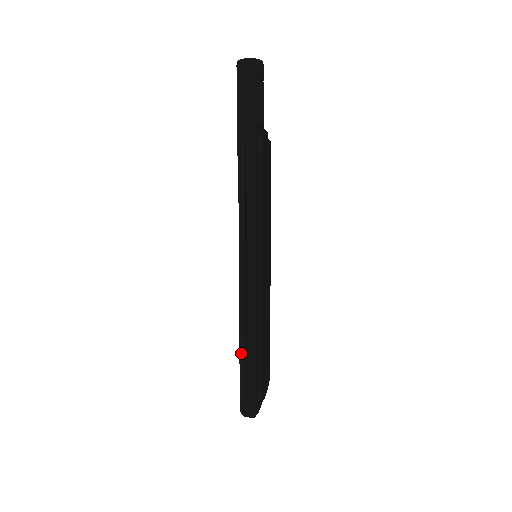
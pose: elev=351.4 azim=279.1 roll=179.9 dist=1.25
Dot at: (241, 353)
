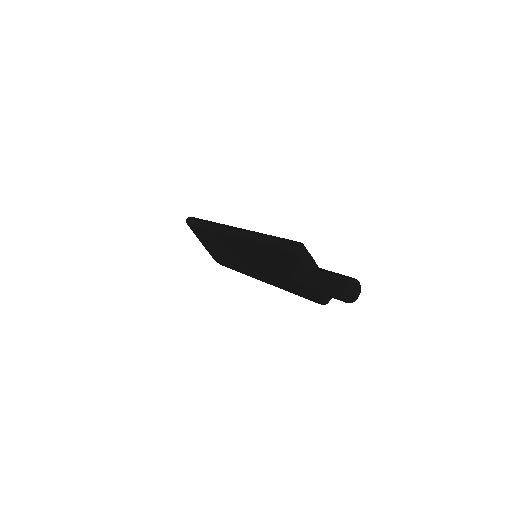
Dot at: occluded
